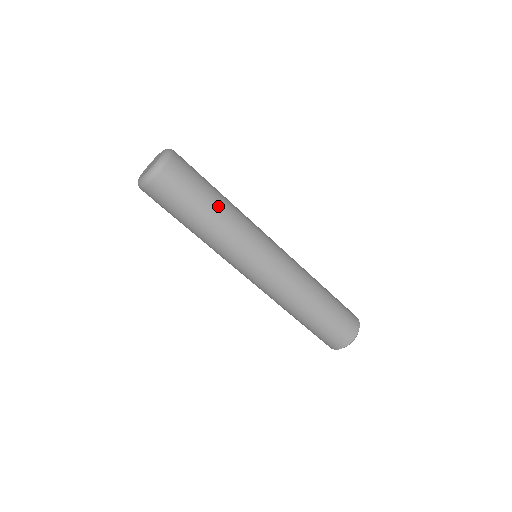
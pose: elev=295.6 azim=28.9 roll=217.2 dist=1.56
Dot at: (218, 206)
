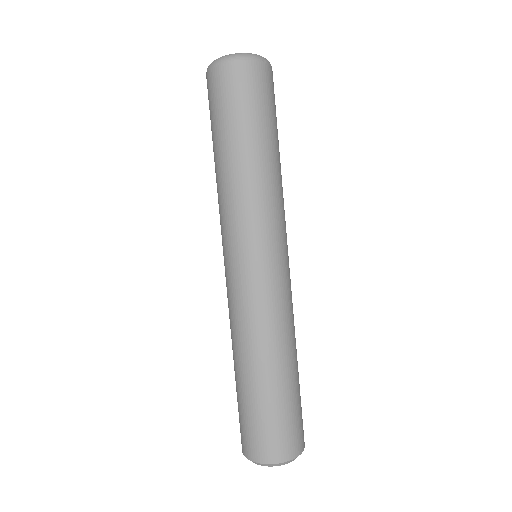
Dot at: (273, 153)
